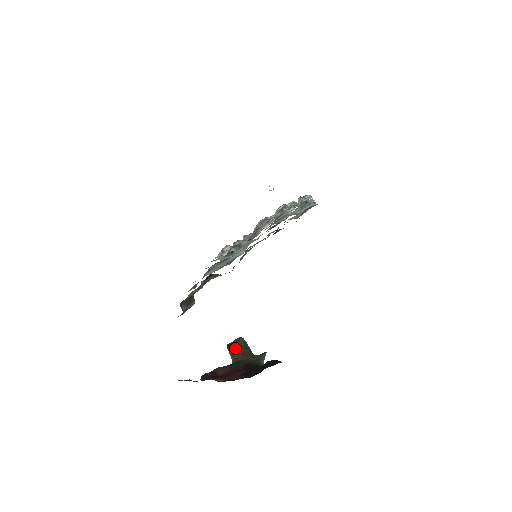
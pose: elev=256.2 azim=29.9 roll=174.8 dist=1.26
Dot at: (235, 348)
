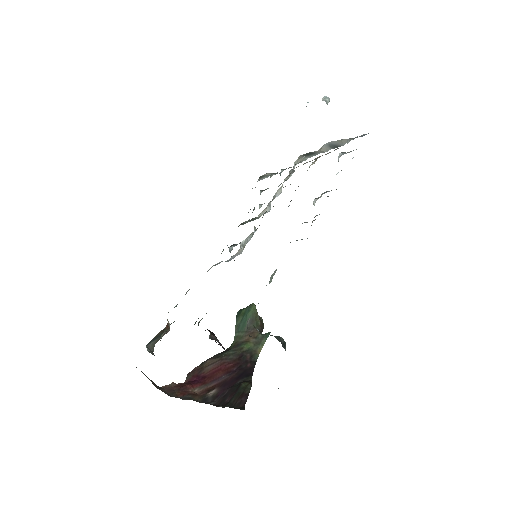
Dot at: (242, 321)
